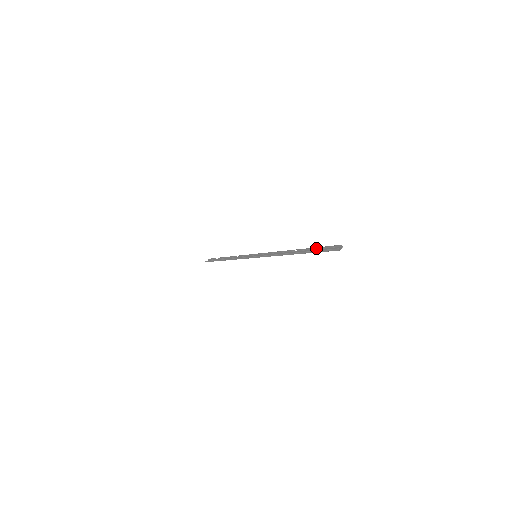
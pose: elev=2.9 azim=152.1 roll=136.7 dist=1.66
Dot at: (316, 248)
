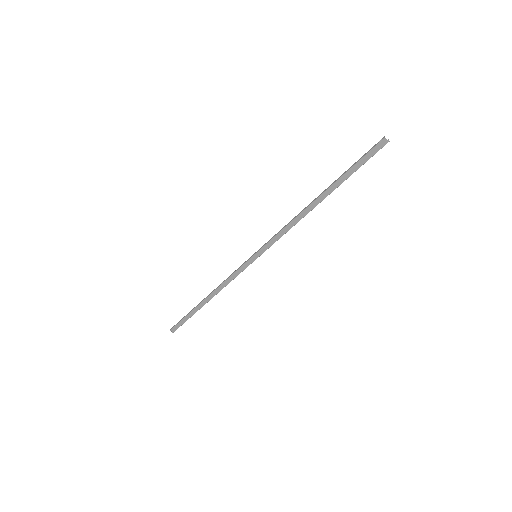
Dot at: occluded
